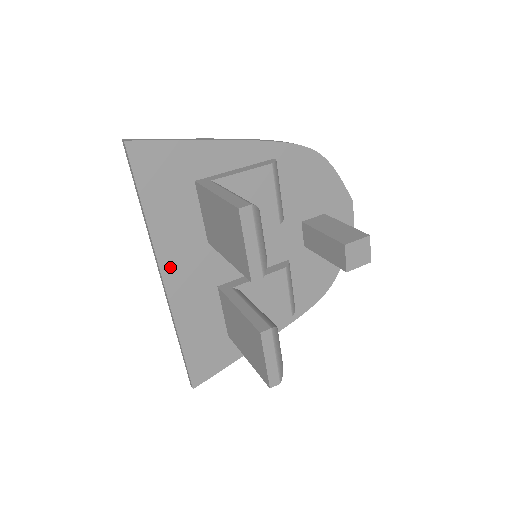
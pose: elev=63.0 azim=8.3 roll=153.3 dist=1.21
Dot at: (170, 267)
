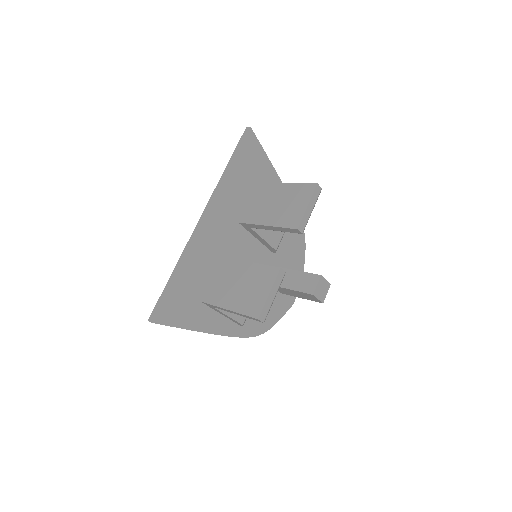
Dot at: (215, 213)
